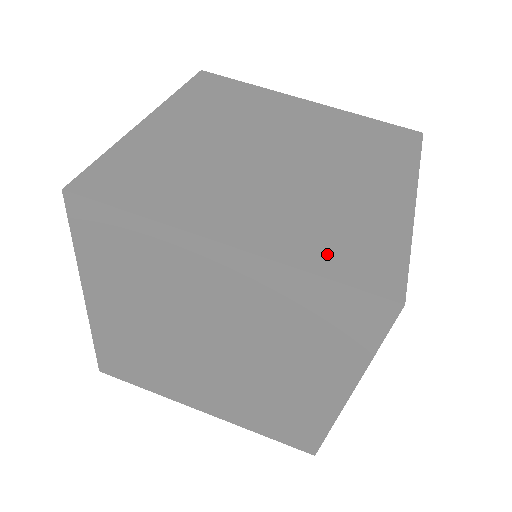
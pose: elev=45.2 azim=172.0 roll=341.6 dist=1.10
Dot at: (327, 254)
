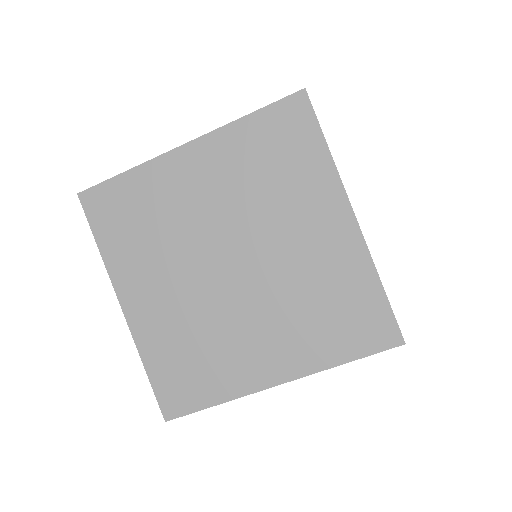
Dot at: occluded
